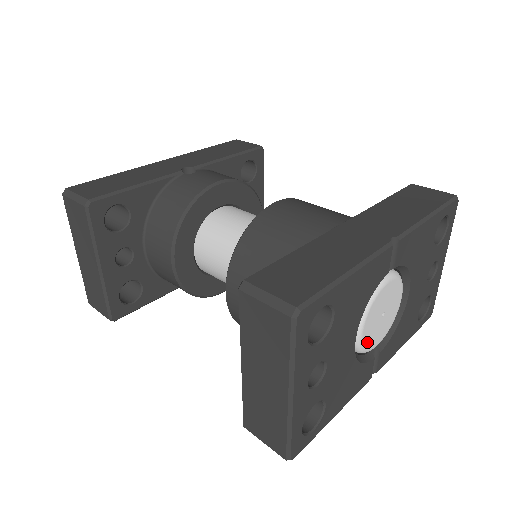
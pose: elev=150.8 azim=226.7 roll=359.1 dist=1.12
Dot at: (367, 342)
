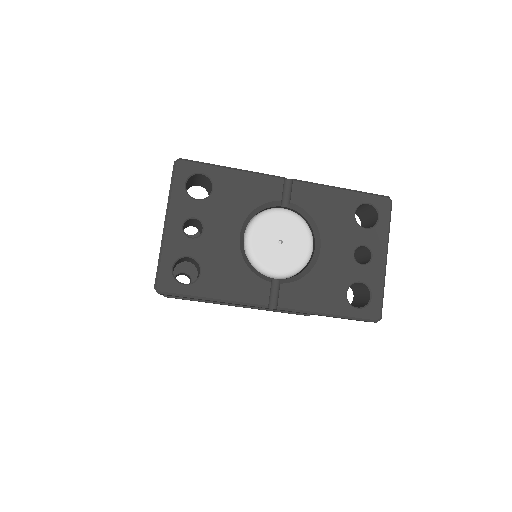
Dot at: (259, 254)
